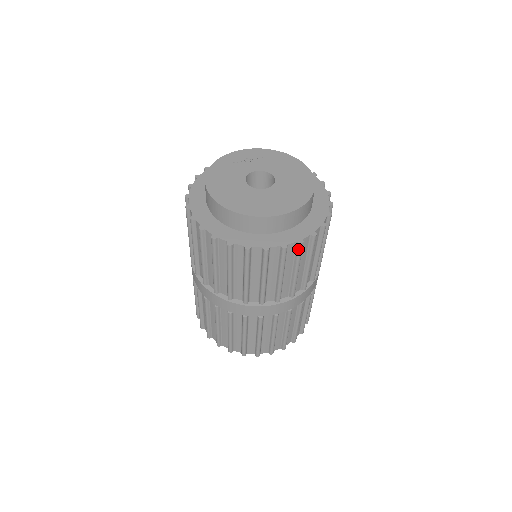
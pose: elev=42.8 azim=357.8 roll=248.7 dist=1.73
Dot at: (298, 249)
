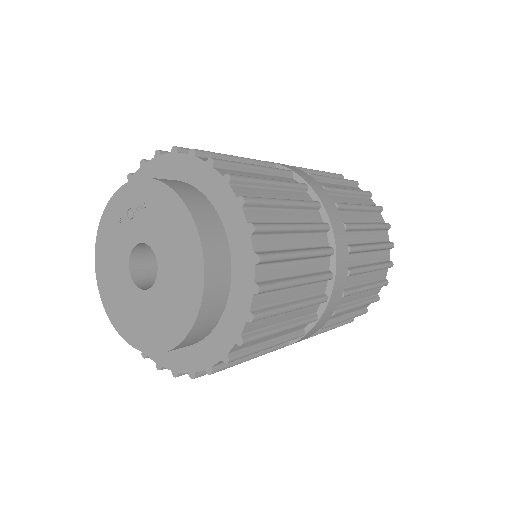
Dot at: occluded
